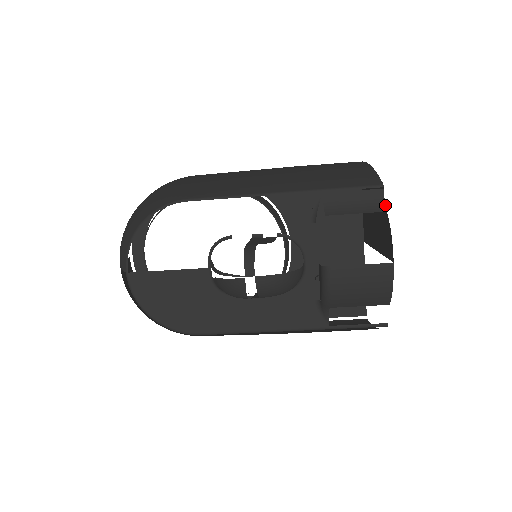
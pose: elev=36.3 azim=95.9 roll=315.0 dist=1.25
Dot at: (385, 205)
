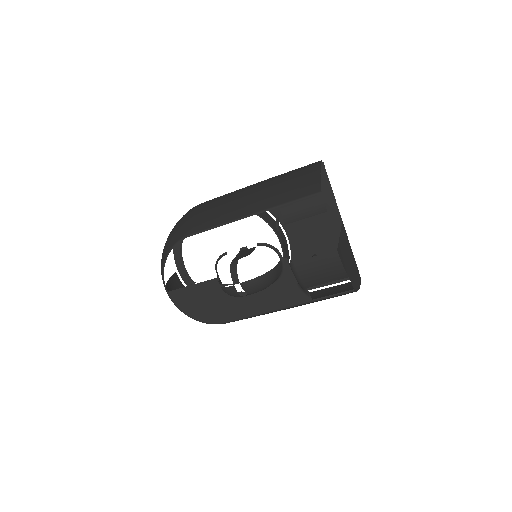
Dot at: occluded
